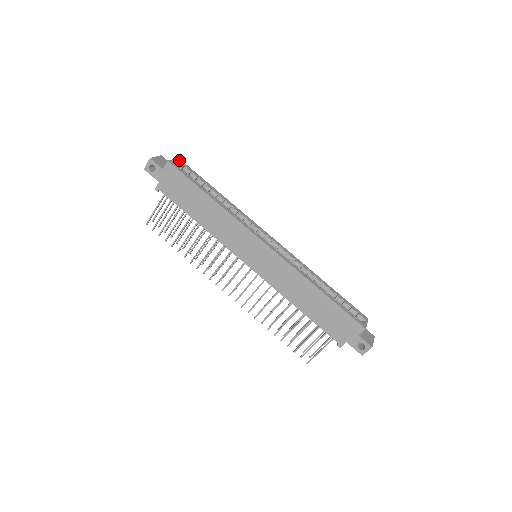
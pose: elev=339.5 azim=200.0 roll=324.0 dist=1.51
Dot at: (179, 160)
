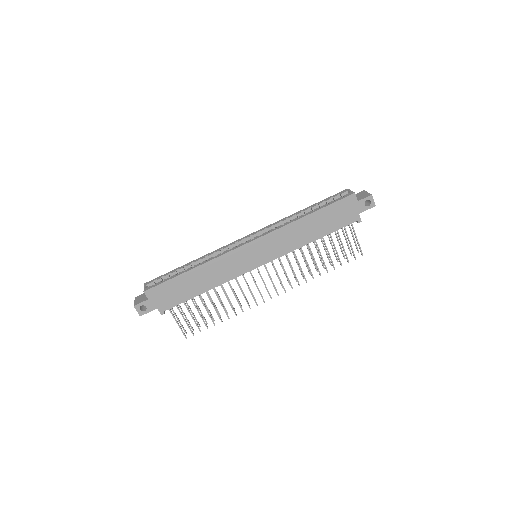
Dot at: (147, 284)
